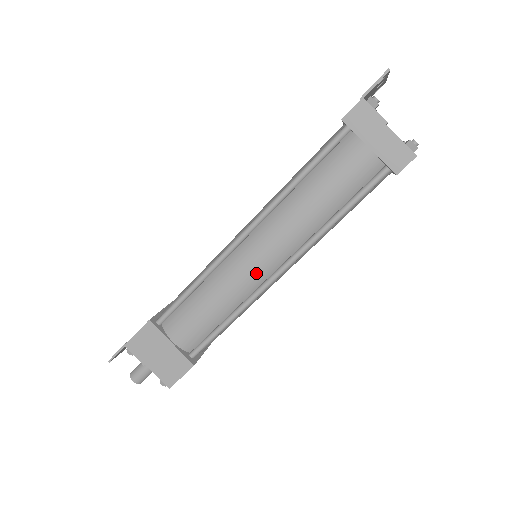
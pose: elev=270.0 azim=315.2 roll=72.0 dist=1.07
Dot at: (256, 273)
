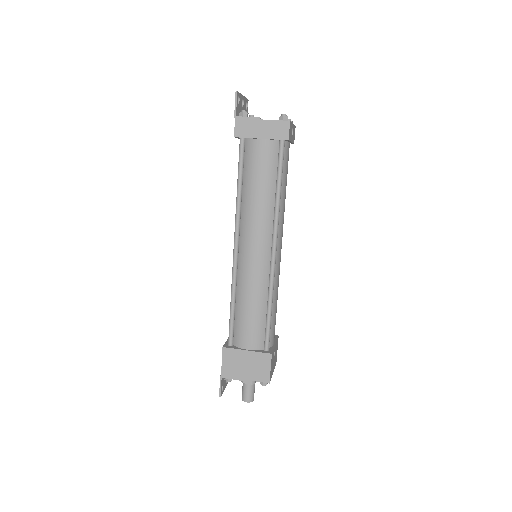
Dot at: (261, 263)
